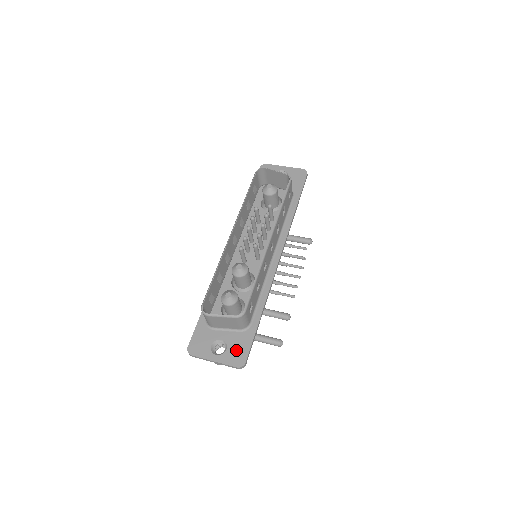
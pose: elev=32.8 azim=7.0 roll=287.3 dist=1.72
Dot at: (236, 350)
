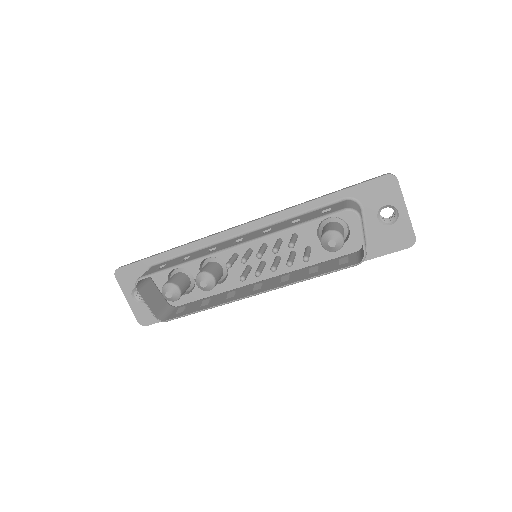
Dot at: (149, 312)
